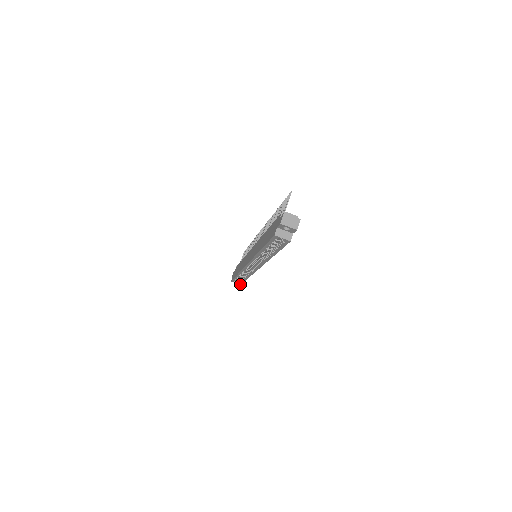
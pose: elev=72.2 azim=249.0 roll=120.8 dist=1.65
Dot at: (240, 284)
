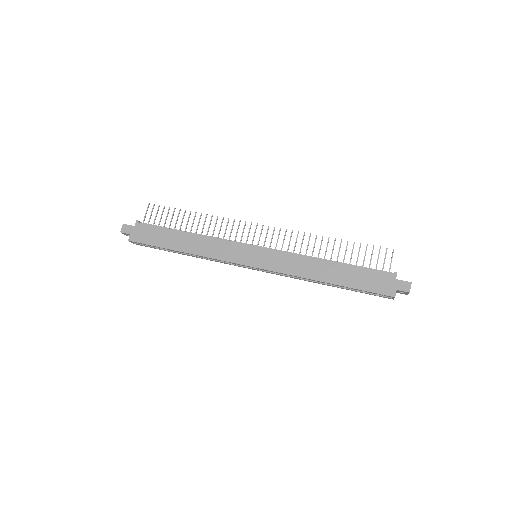
Dot at: (136, 244)
